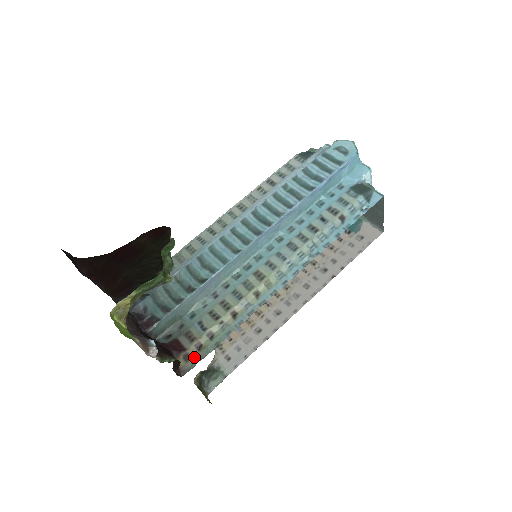
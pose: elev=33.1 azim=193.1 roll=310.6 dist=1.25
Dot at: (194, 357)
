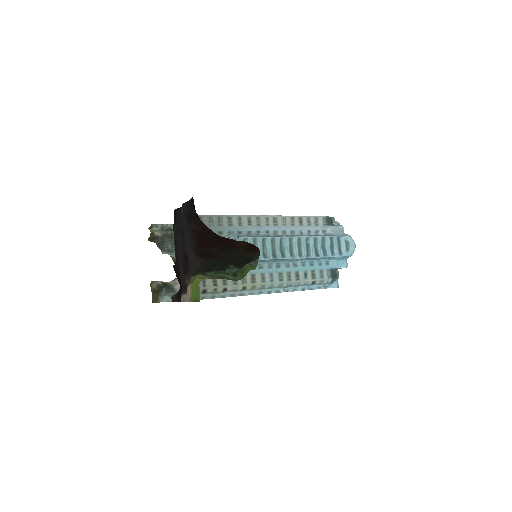
Dot at: occluded
